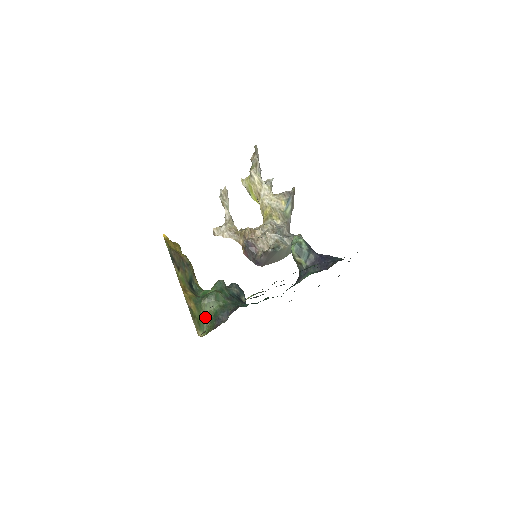
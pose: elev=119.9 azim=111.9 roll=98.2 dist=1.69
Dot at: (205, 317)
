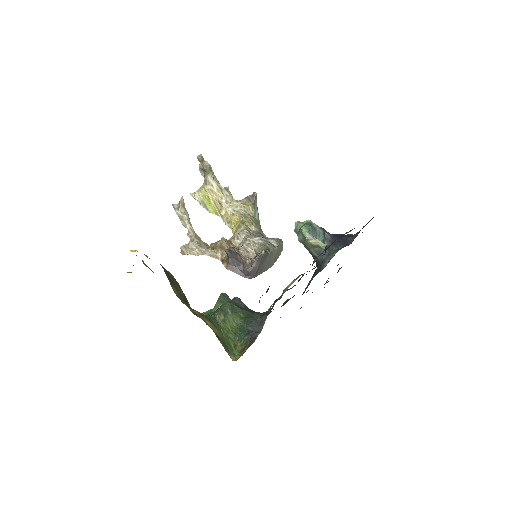
Dot at: (229, 336)
